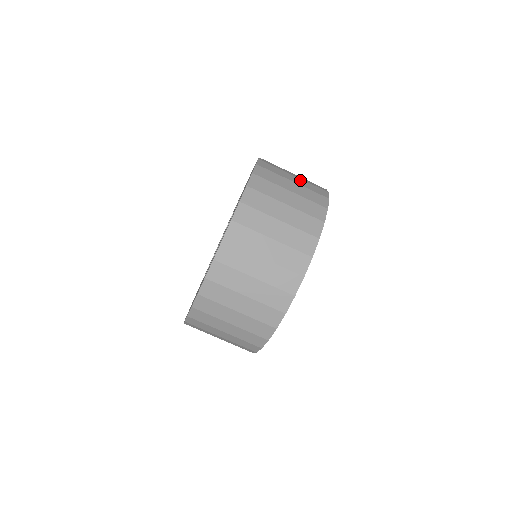
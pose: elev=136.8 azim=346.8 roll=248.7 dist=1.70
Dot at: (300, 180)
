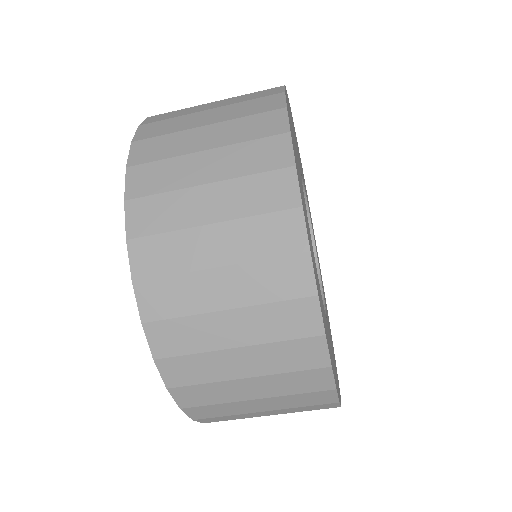
Dot at: occluded
